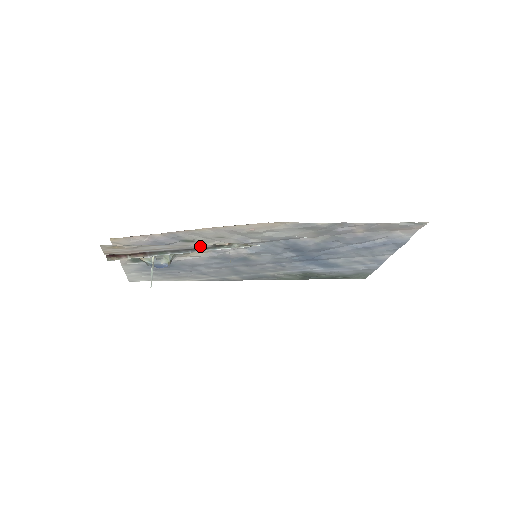
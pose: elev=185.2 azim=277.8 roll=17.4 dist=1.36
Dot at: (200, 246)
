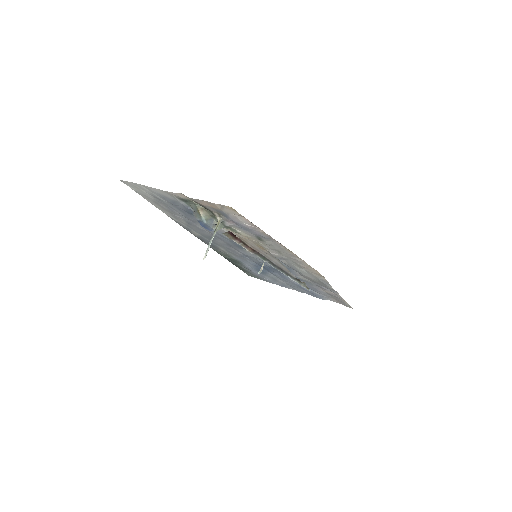
Dot at: (292, 275)
